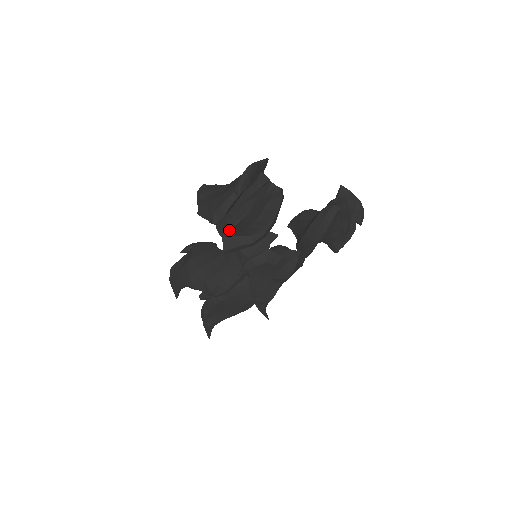
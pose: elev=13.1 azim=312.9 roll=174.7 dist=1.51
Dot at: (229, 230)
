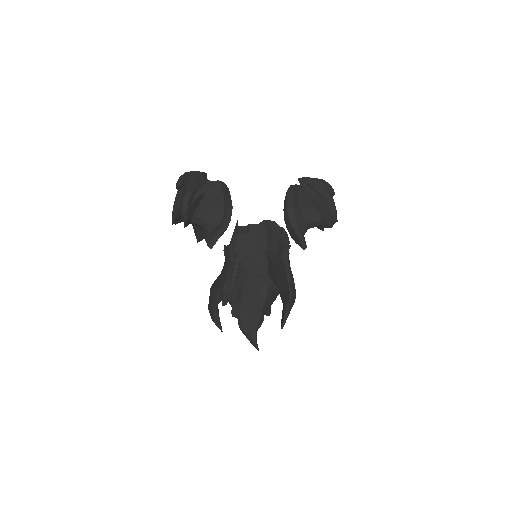
Dot at: (187, 215)
